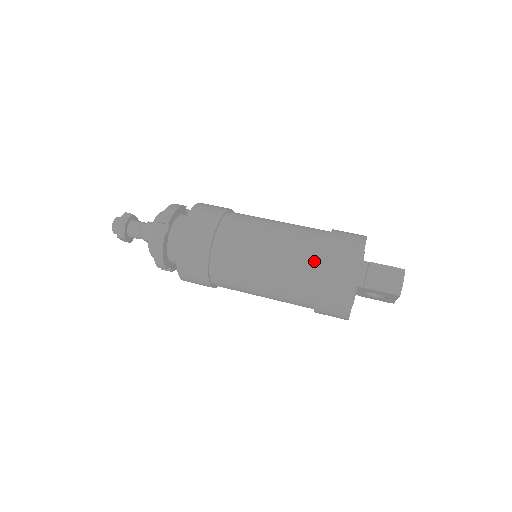
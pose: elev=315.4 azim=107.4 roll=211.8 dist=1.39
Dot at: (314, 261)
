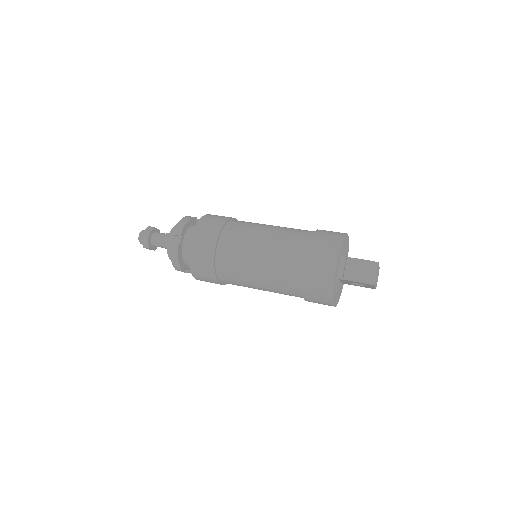
Dot at: (299, 260)
